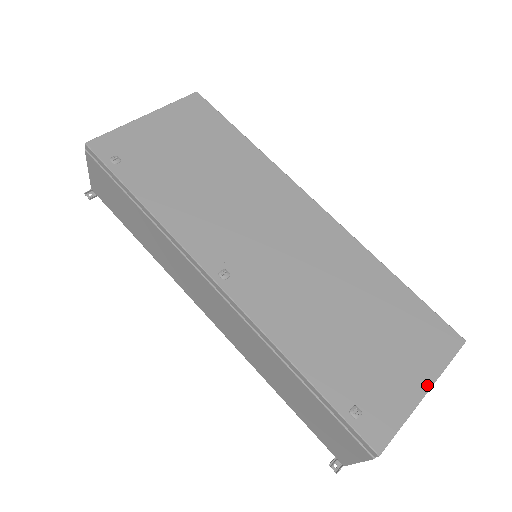
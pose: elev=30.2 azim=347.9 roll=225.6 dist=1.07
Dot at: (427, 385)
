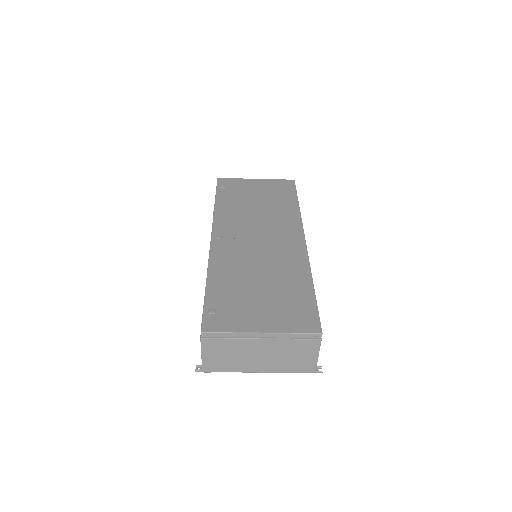
Dot at: (267, 330)
